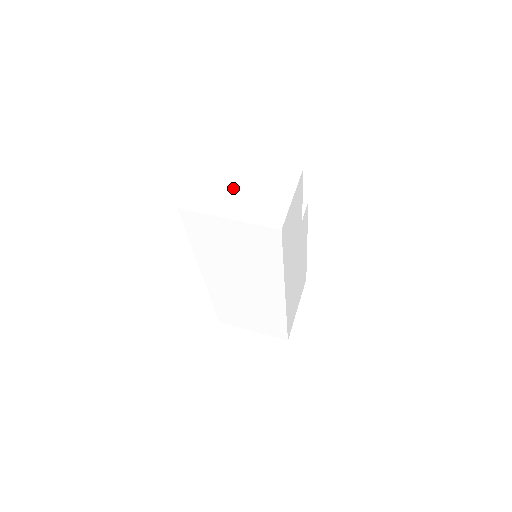
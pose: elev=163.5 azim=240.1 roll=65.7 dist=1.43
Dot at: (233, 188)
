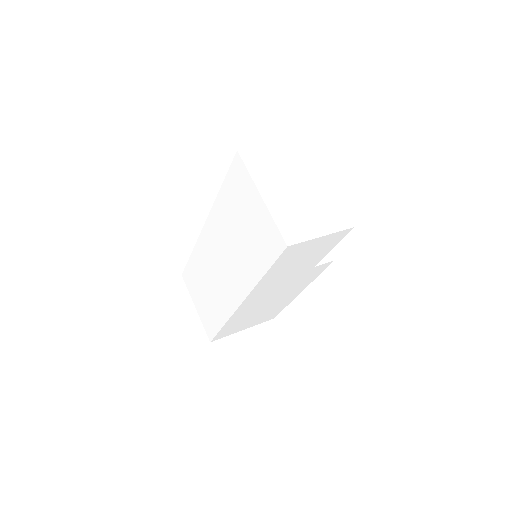
Dot at: (291, 182)
